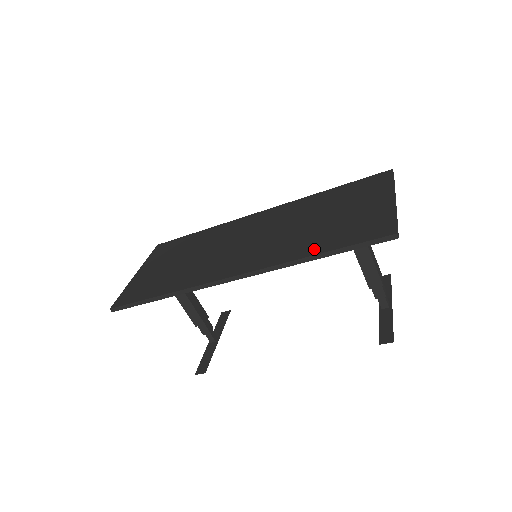
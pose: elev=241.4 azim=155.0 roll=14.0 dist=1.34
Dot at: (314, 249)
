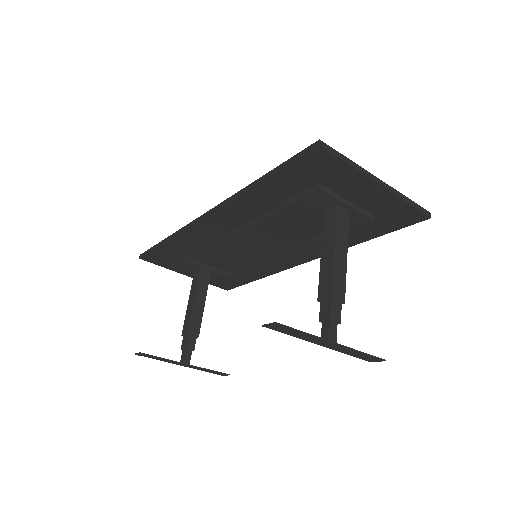
Dot at: occluded
